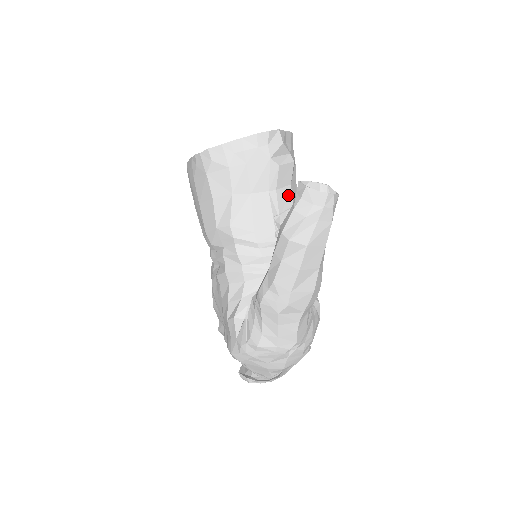
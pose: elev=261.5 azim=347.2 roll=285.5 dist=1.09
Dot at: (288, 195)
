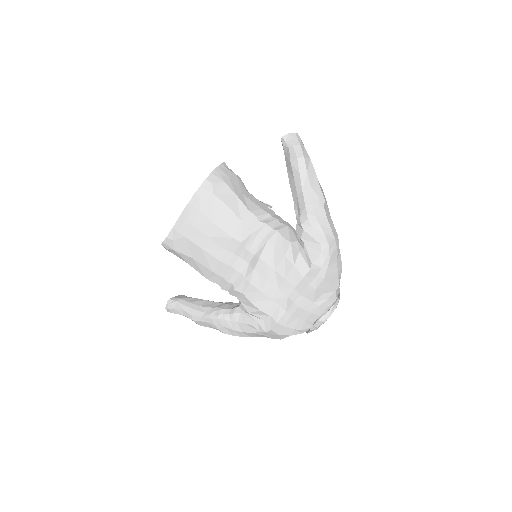
Dot at: occluded
